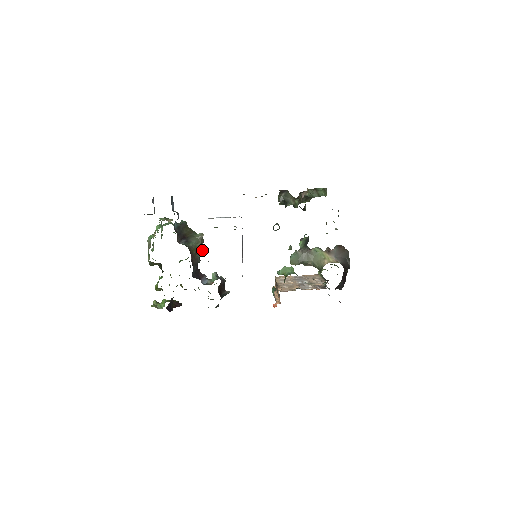
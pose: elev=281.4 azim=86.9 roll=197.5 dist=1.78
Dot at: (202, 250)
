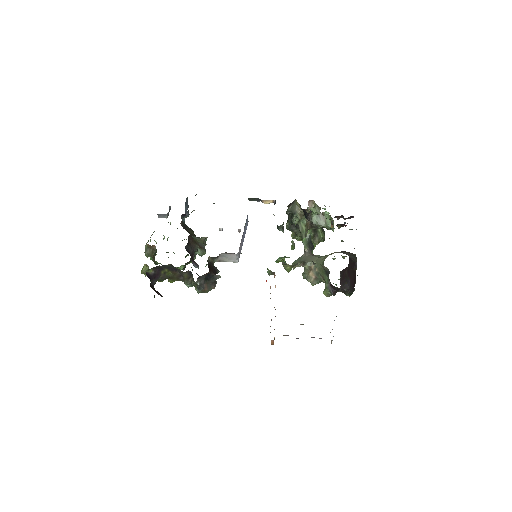
Dot at: (202, 248)
